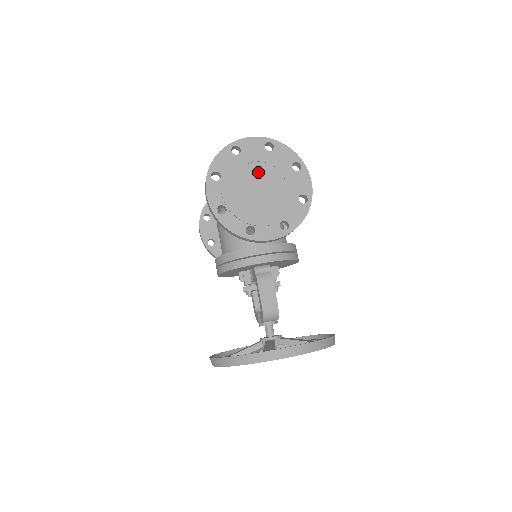
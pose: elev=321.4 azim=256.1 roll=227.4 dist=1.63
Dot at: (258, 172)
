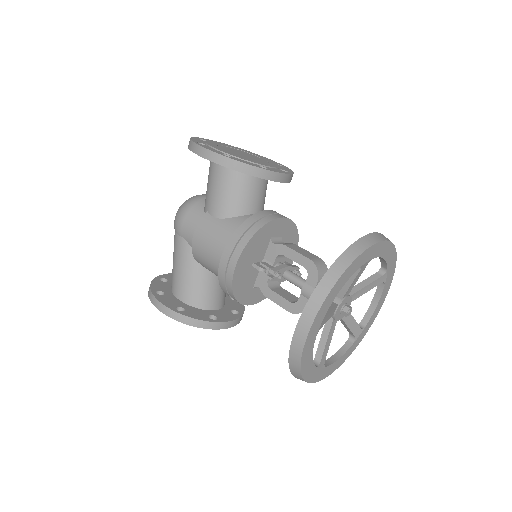
Dot at: (232, 149)
